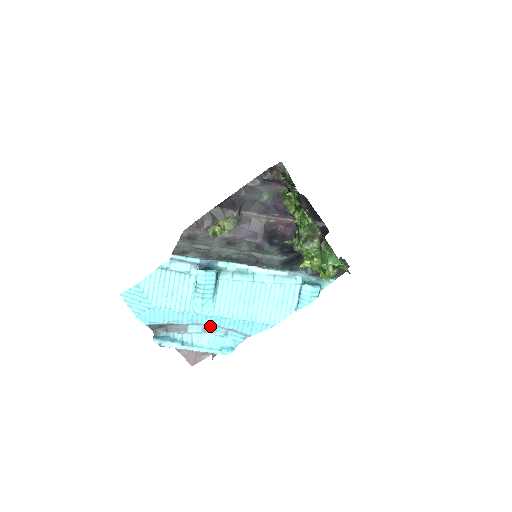
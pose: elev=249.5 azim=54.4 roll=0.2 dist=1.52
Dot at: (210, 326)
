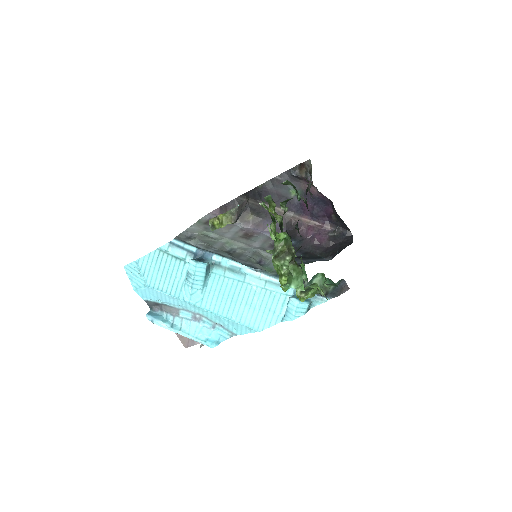
Dot at: (199, 316)
